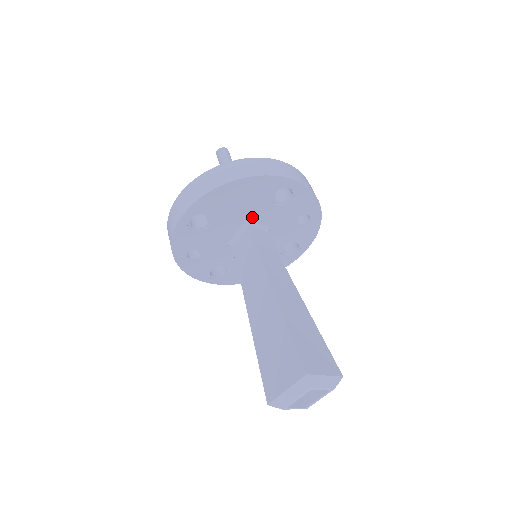
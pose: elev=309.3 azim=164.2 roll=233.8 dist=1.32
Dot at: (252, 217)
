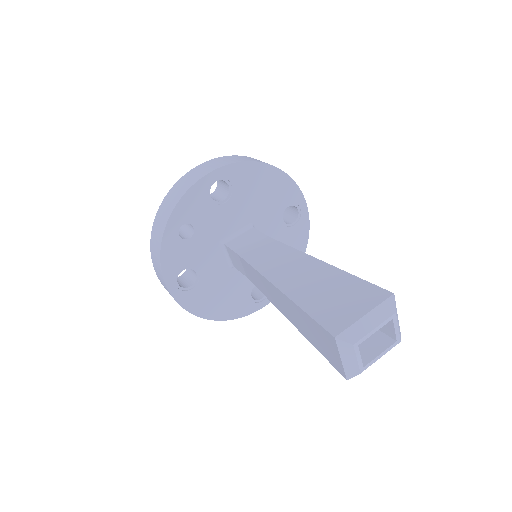
Dot at: (258, 221)
